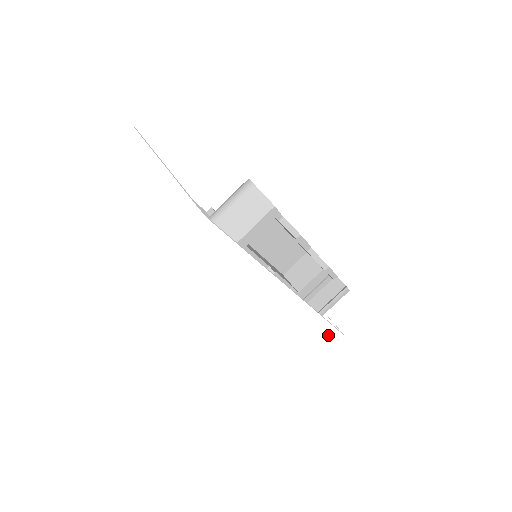
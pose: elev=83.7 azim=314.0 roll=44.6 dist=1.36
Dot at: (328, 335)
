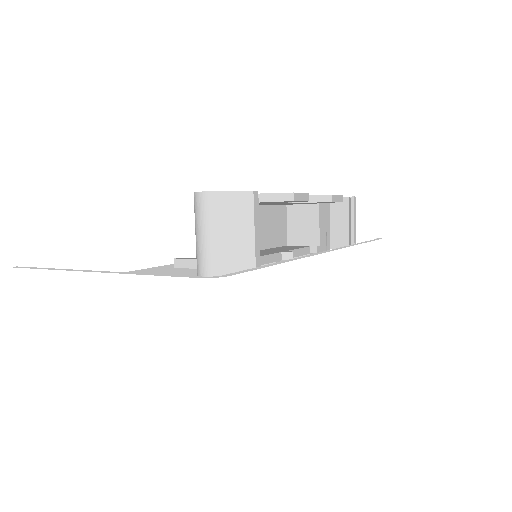
Dot at: (375, 253)
